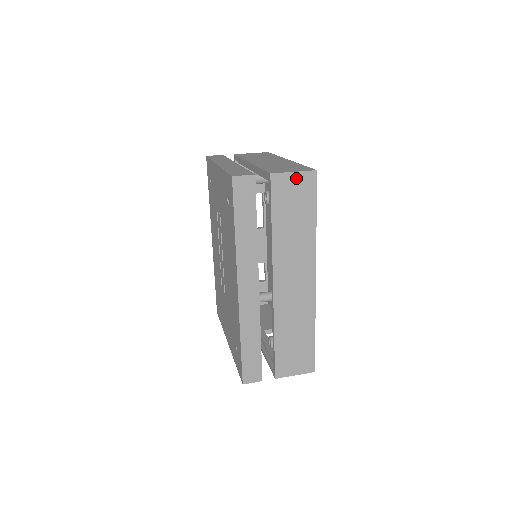
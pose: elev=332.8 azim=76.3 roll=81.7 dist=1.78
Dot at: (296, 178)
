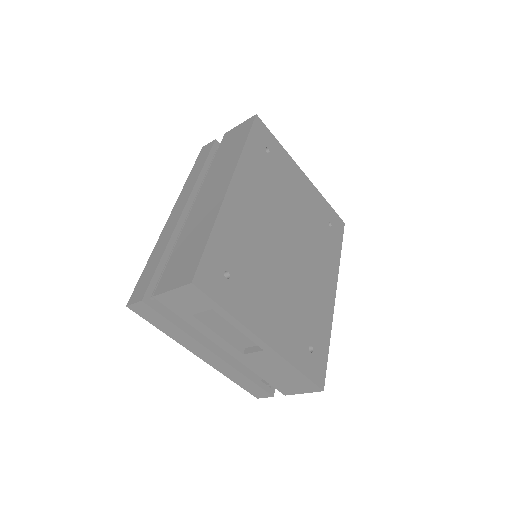
Dot at: (240, 126)
